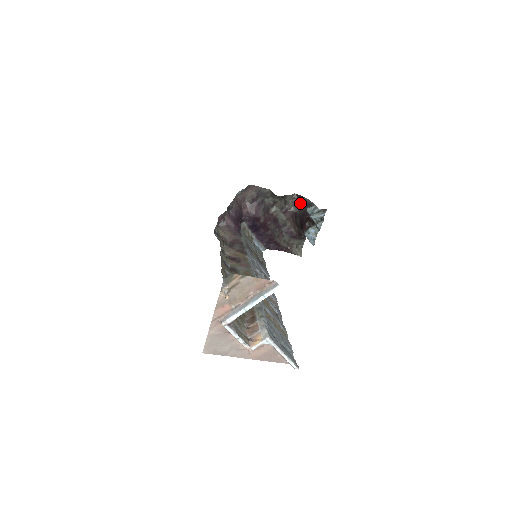
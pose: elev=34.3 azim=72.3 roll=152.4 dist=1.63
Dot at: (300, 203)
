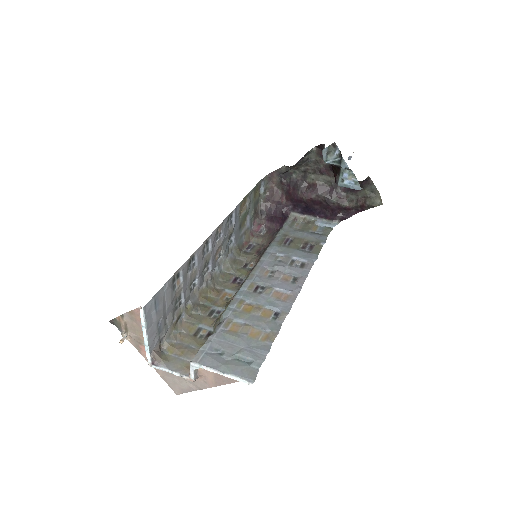
Dot at: occluded
